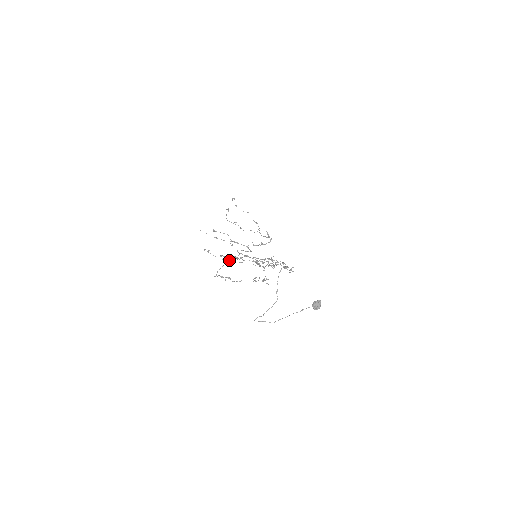
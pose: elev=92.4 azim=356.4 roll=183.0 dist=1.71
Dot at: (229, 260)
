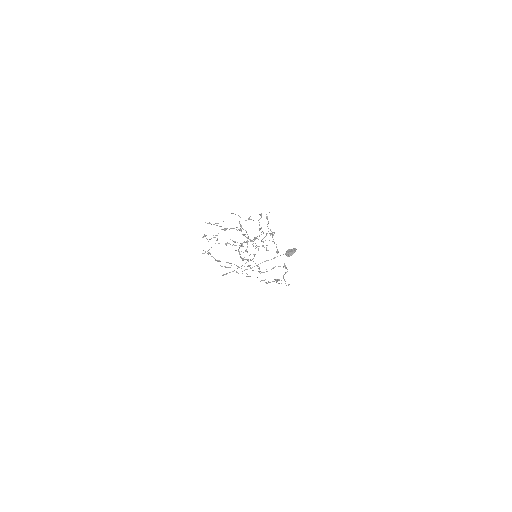
Dot at: occluded
